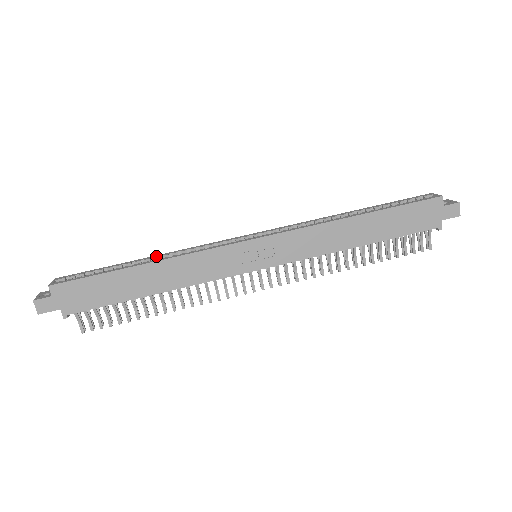
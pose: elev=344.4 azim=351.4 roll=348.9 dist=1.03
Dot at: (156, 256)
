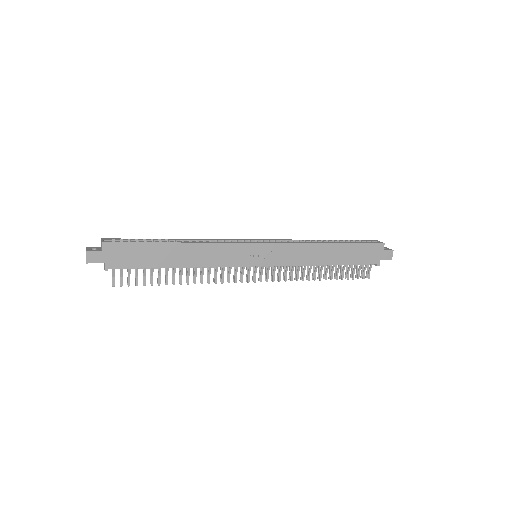
Dot at: (185, 239)
